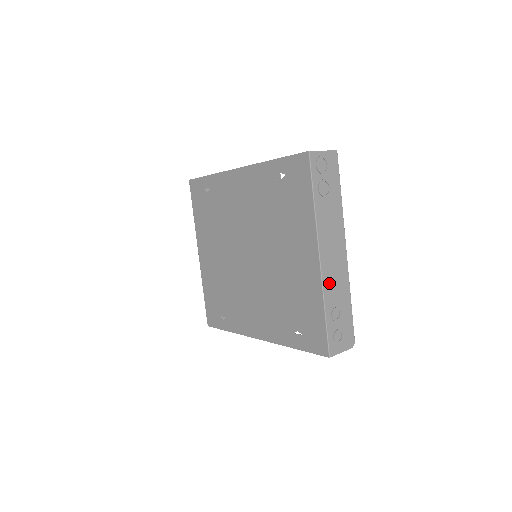
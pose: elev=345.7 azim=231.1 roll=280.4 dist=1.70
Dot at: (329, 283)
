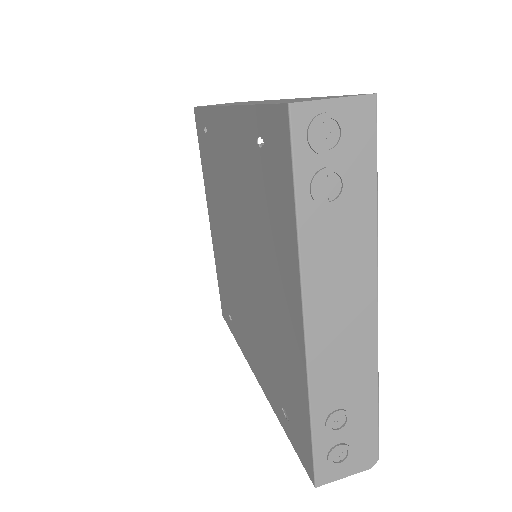
Dot at: (325, 370)
